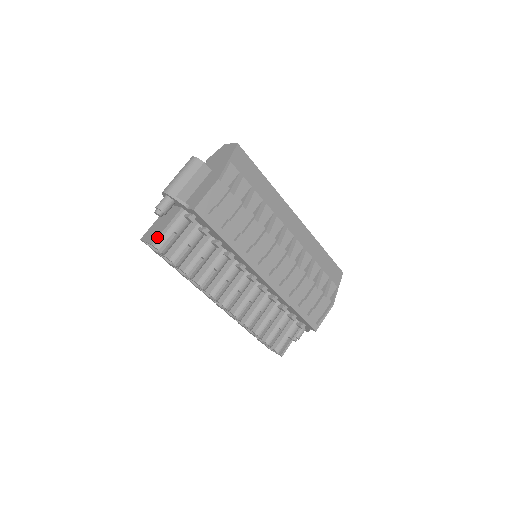
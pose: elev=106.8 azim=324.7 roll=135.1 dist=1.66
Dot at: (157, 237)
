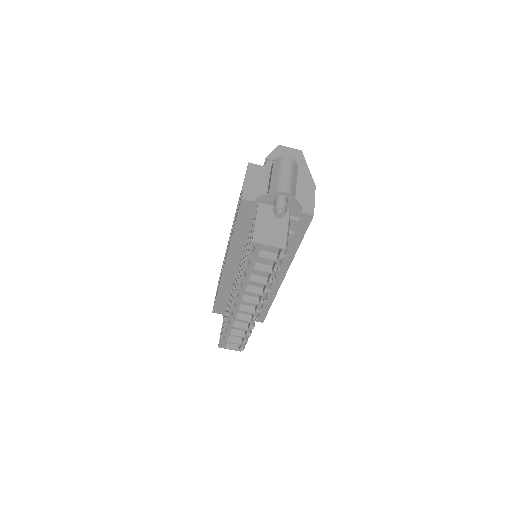
Dot at: (286, 241)
